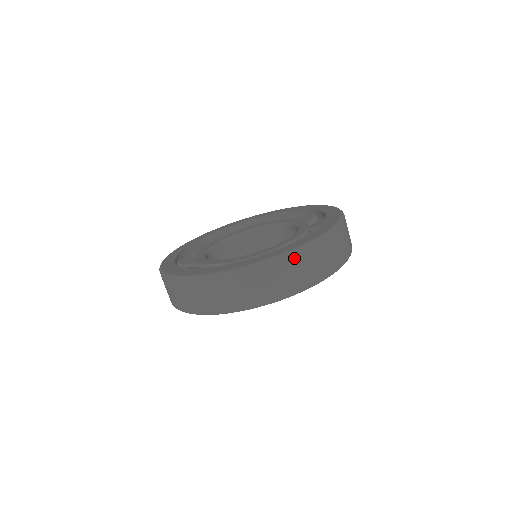
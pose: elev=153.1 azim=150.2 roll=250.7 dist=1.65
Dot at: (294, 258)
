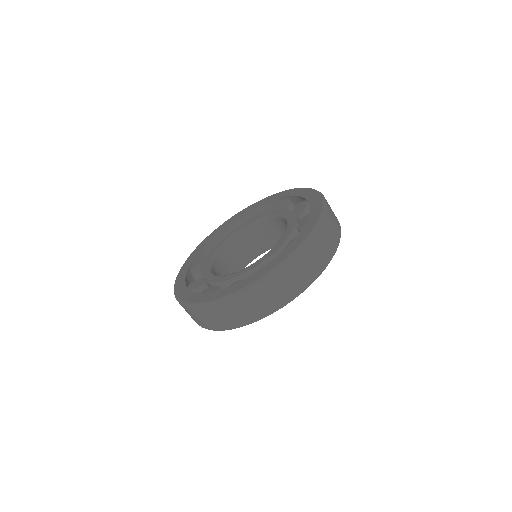
Dot at: (266, 284)
